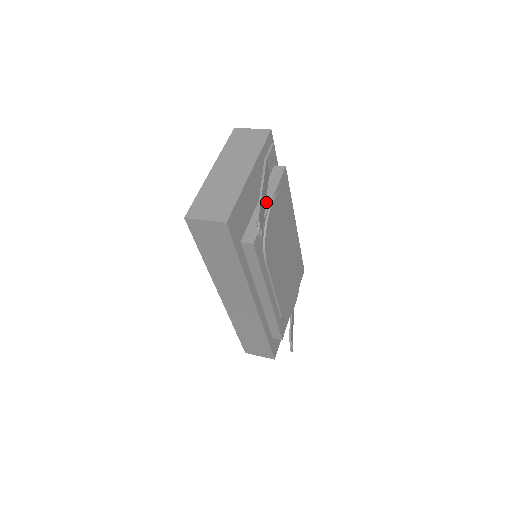
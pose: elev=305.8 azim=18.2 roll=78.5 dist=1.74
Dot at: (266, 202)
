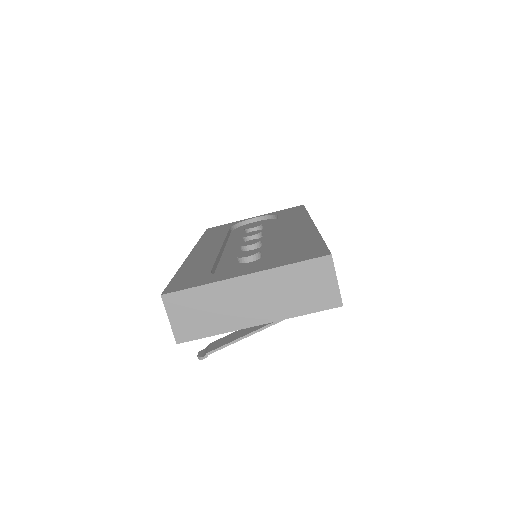
Dot at: occluded
